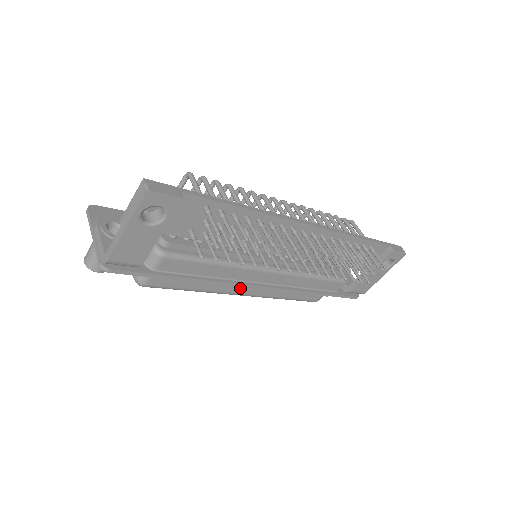
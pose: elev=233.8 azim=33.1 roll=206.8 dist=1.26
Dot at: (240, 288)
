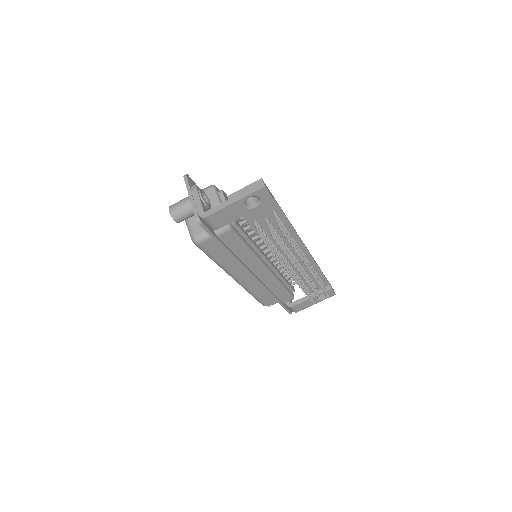
Dot at: (240, 273)
